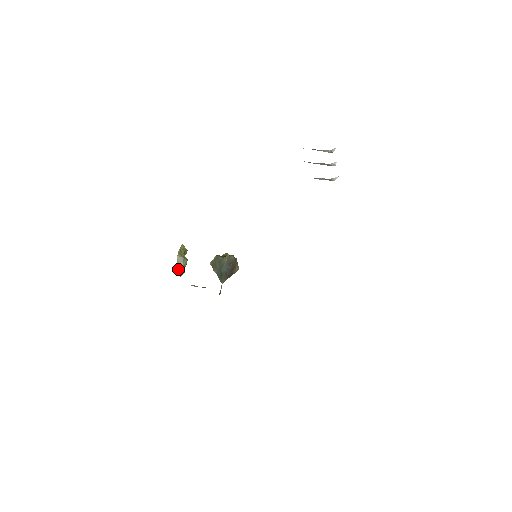
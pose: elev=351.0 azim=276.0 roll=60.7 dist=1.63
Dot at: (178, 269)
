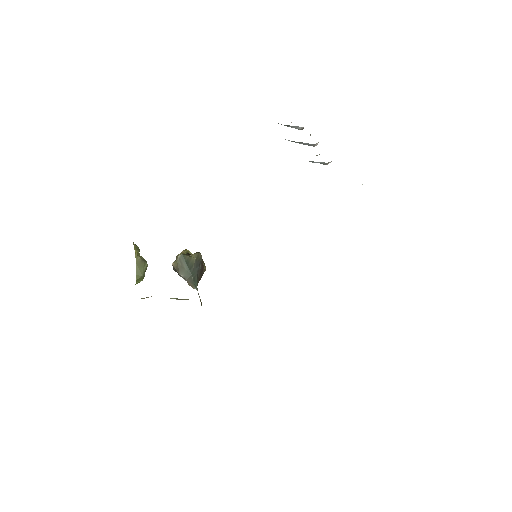
Dot at: (137, 276)
